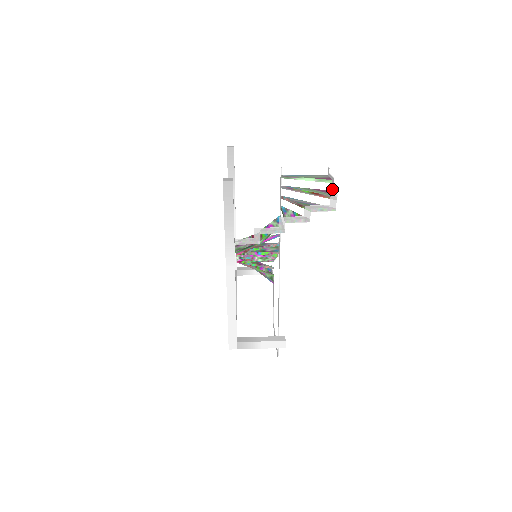
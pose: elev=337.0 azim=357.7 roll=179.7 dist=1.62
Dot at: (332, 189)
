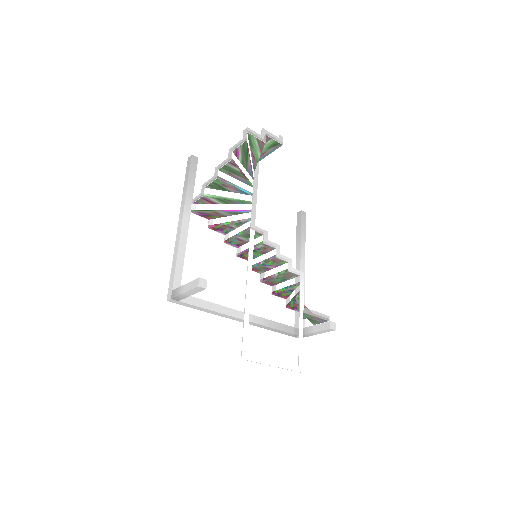
Dot at: (263, 138)
